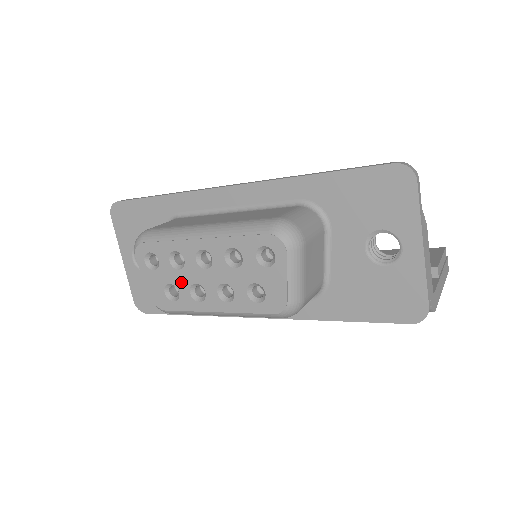
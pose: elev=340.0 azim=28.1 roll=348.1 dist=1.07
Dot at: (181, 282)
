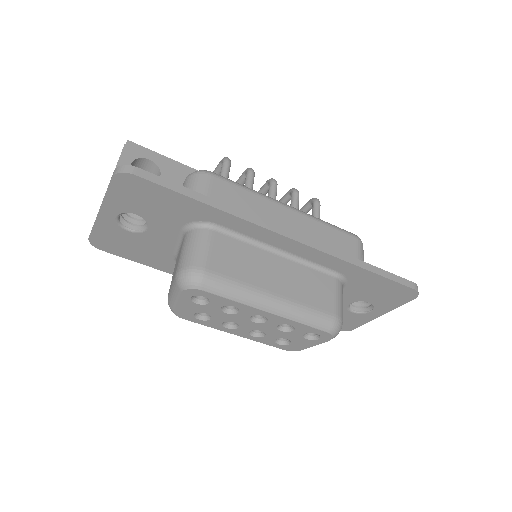
Dot at: (220, 317)
